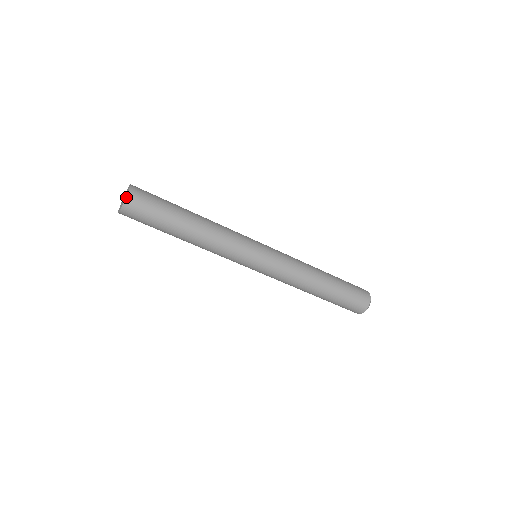
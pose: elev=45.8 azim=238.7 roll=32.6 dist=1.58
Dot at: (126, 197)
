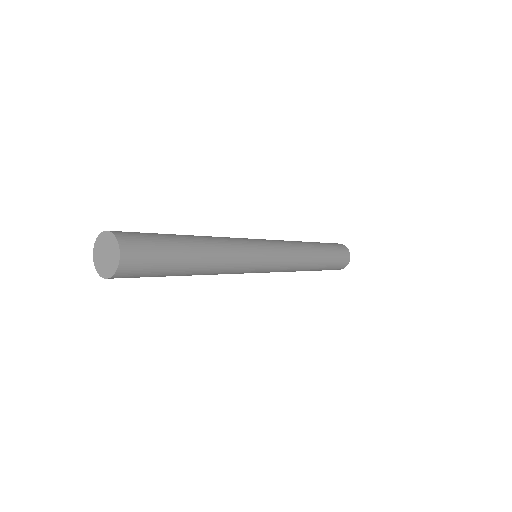
Dot at: (119, 249)
